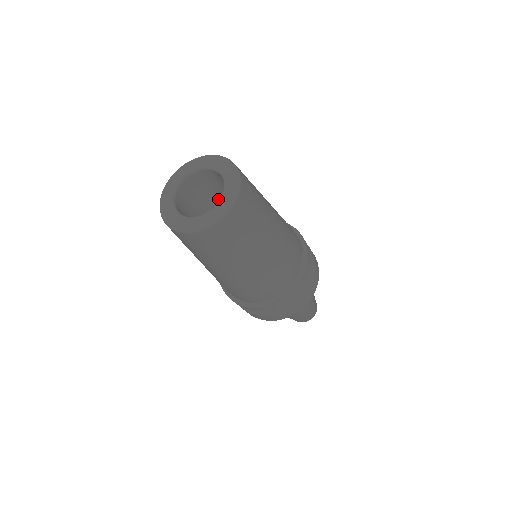
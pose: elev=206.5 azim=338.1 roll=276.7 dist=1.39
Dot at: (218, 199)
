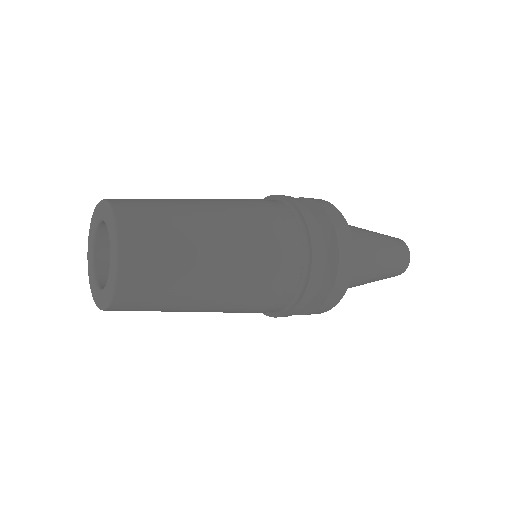
Dot at: occluded
